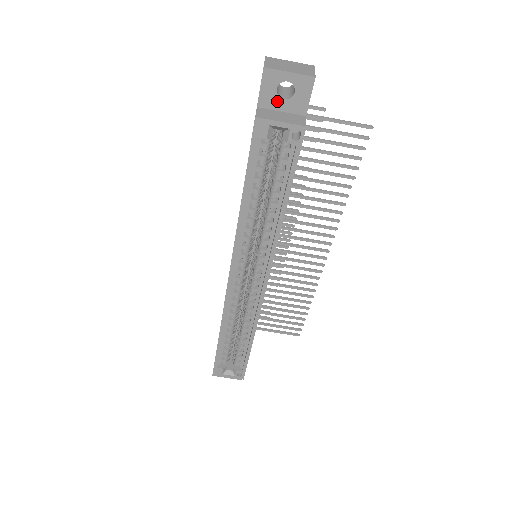
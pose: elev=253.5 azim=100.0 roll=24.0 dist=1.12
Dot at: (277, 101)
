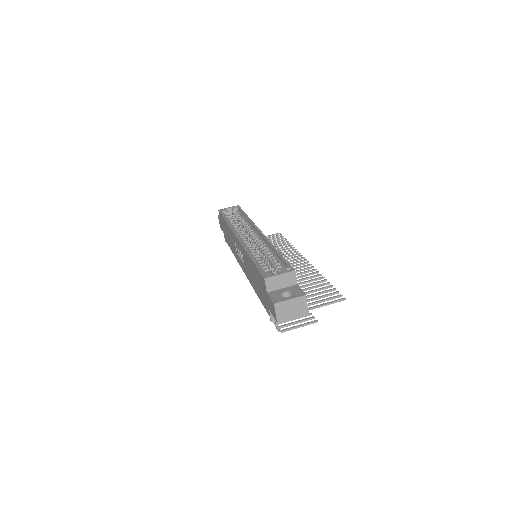
Dot at: occluded
